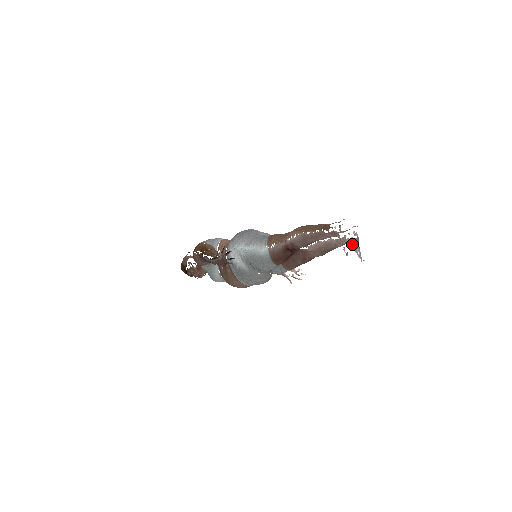
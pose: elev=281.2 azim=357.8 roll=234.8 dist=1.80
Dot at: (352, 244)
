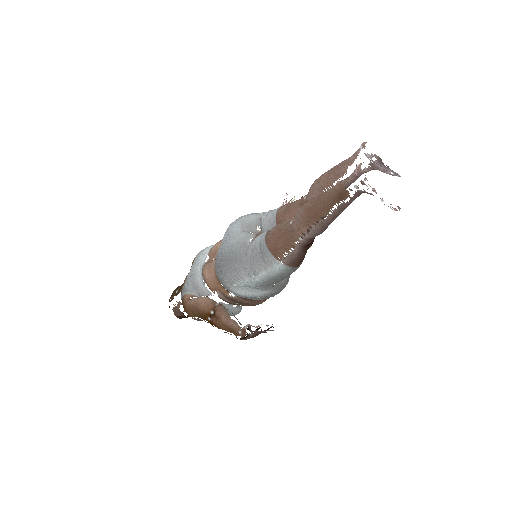
Dot at: occluded
